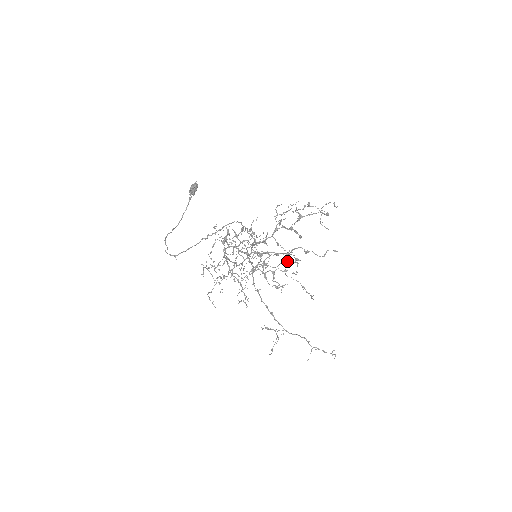
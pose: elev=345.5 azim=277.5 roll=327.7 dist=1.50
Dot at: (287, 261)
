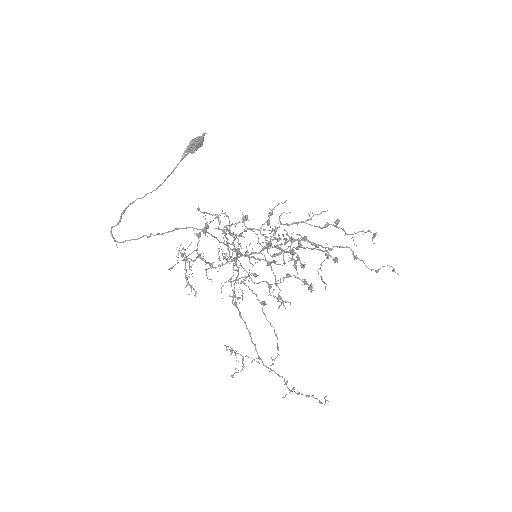
Dot at: (295, 277)
